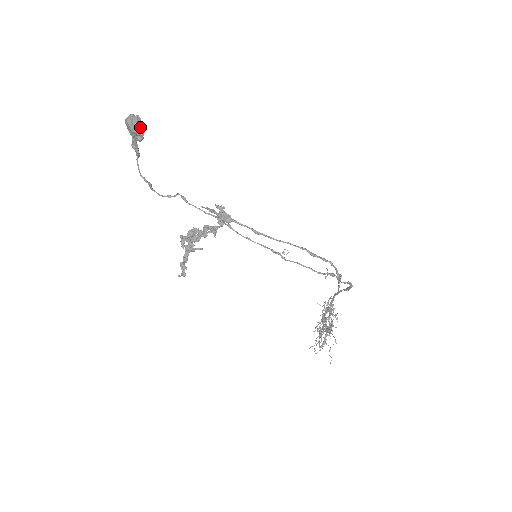
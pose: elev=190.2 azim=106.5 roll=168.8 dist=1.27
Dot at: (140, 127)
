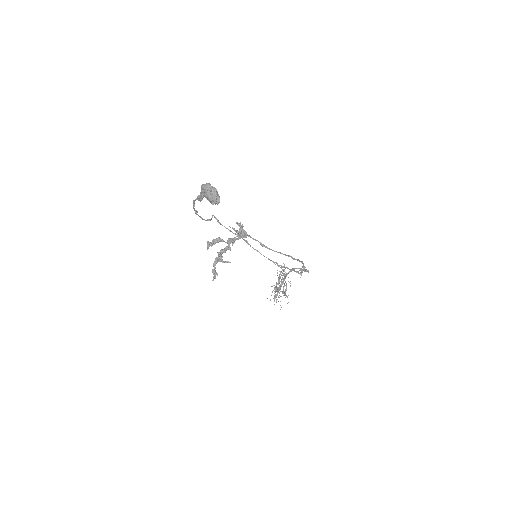
Dot at: (218, 199)
